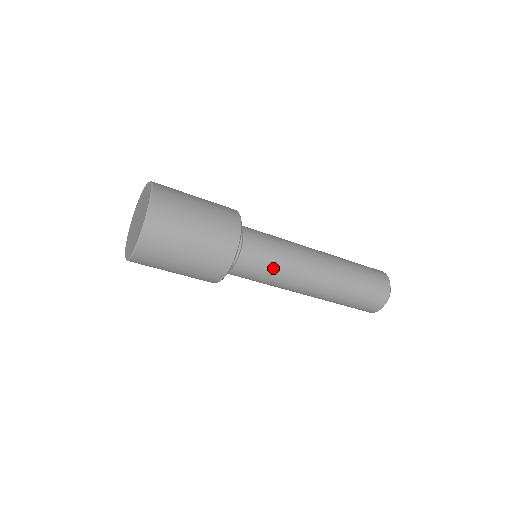
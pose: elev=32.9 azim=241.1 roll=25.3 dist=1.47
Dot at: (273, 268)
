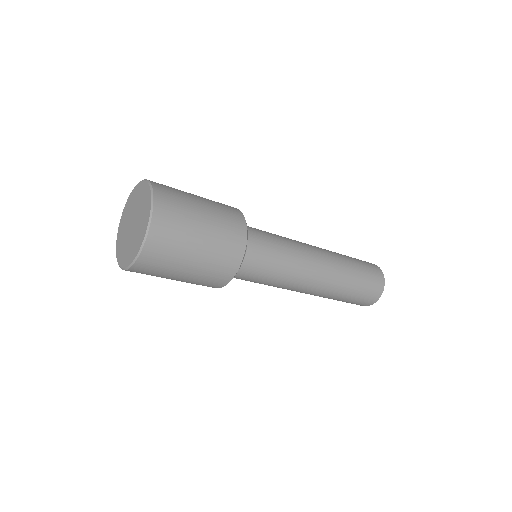
Dot at: (280, 262)
